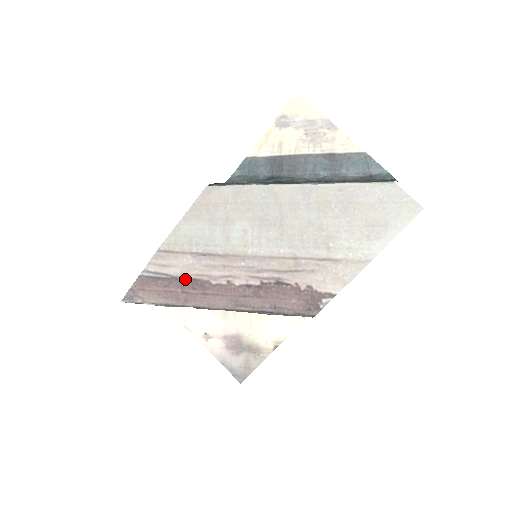
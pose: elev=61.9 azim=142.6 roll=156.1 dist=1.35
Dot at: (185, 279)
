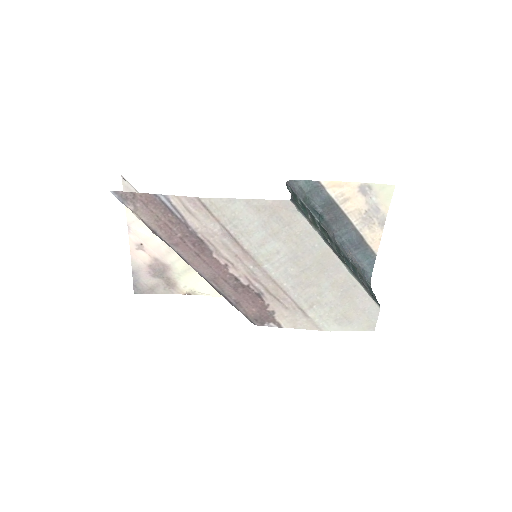
Dot at: (195, 234)
